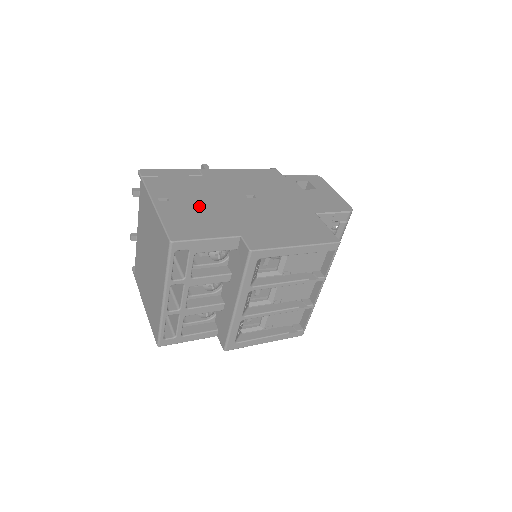
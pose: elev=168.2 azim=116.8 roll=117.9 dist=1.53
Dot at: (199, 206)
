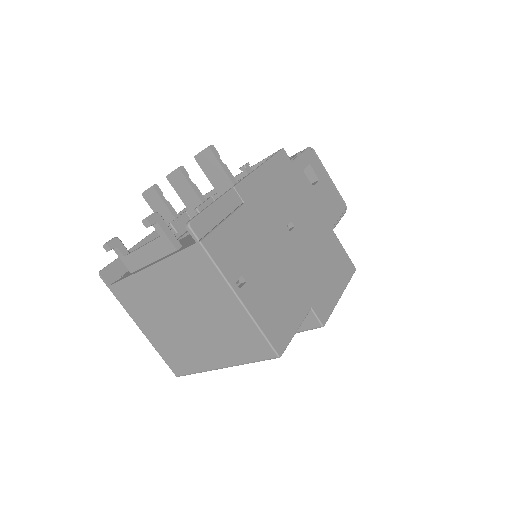
Dot at: (269, 275)
